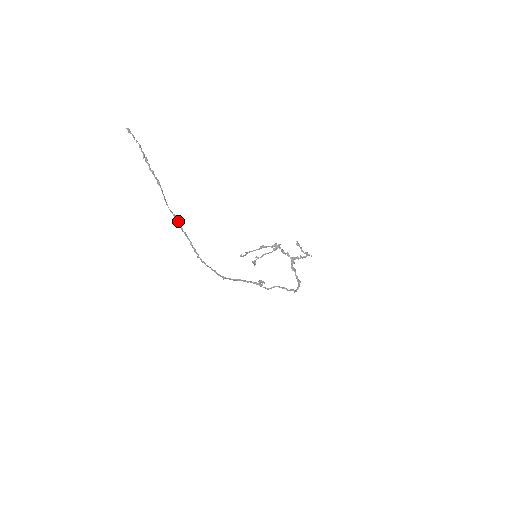
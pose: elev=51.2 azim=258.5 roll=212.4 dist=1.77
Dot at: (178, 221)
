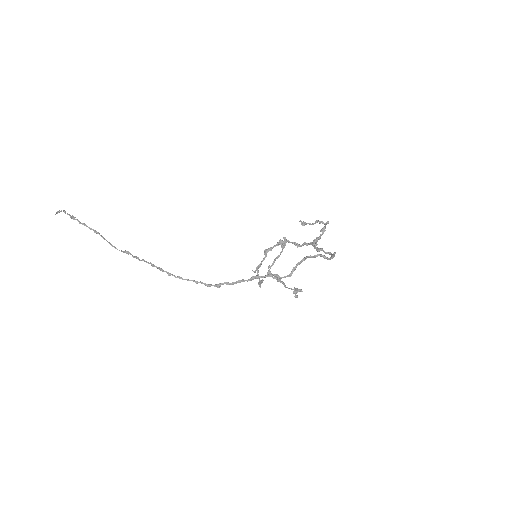
Dot at: (131, 254)
